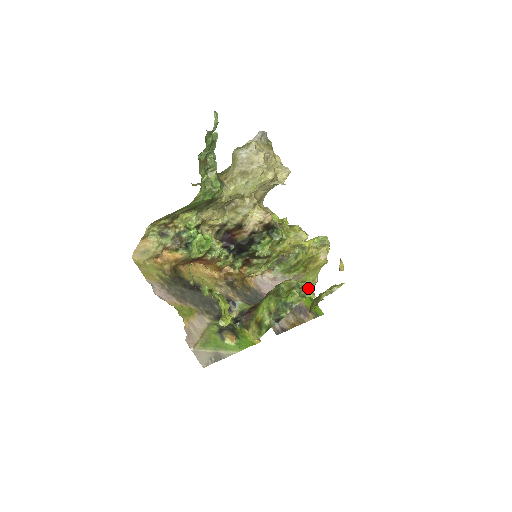
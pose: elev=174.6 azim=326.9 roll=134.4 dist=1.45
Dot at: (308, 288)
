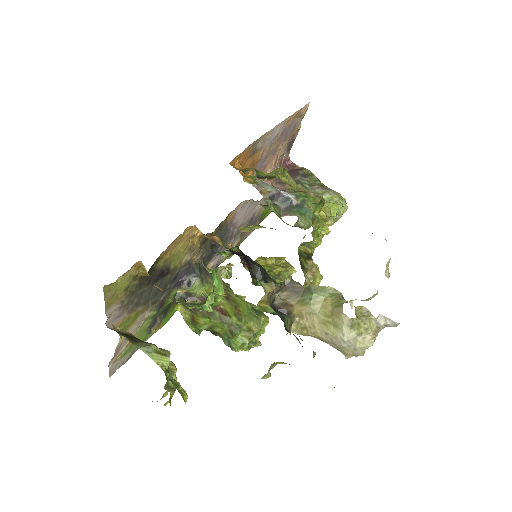
Dot at: (262, 333)
